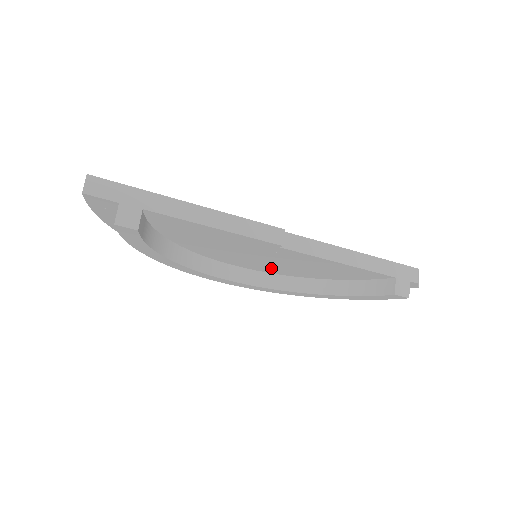
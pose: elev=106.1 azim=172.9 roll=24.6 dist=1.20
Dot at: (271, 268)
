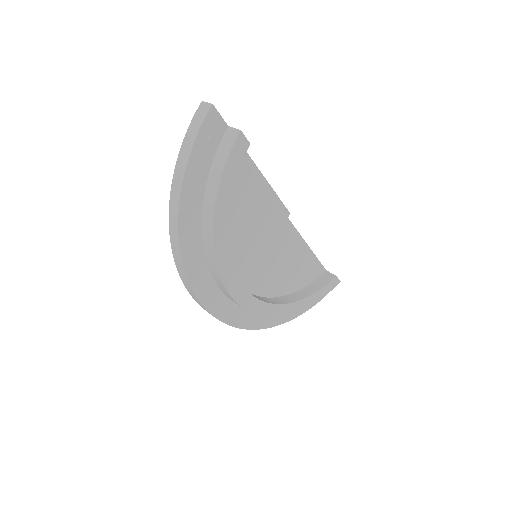
Dot at: (260, 279)
